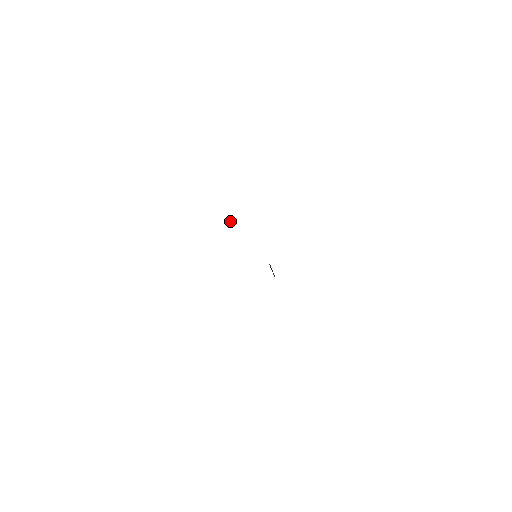
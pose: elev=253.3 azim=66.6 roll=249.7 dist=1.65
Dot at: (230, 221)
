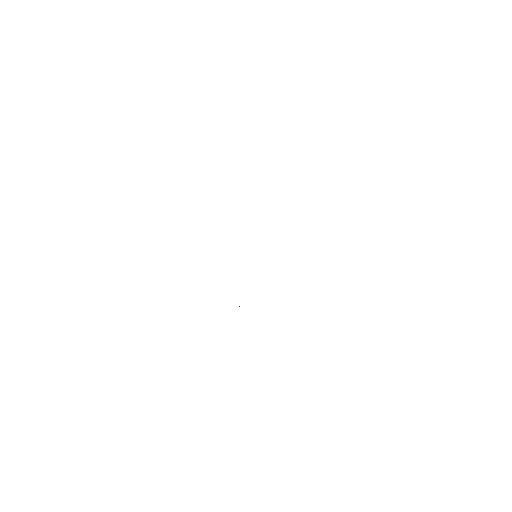
Dot at: occluded
